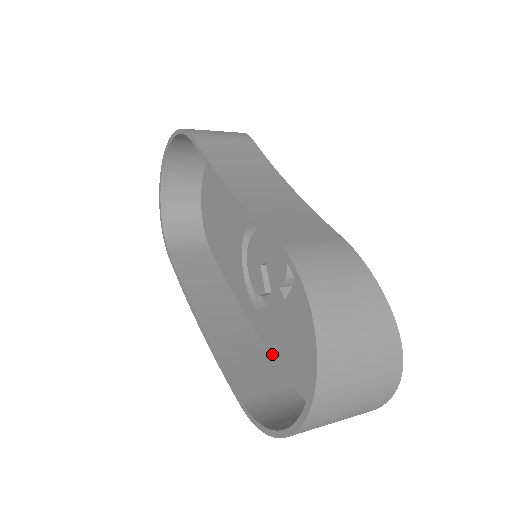
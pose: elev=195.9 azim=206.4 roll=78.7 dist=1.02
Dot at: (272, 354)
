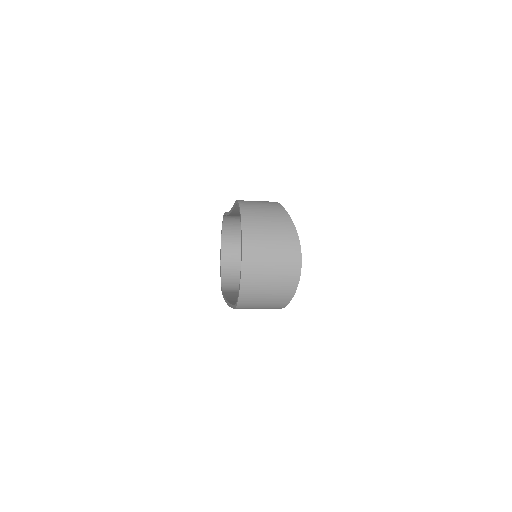
Dot at: occluded
